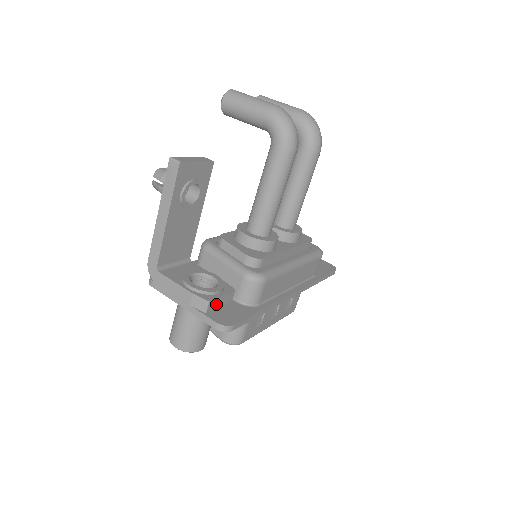
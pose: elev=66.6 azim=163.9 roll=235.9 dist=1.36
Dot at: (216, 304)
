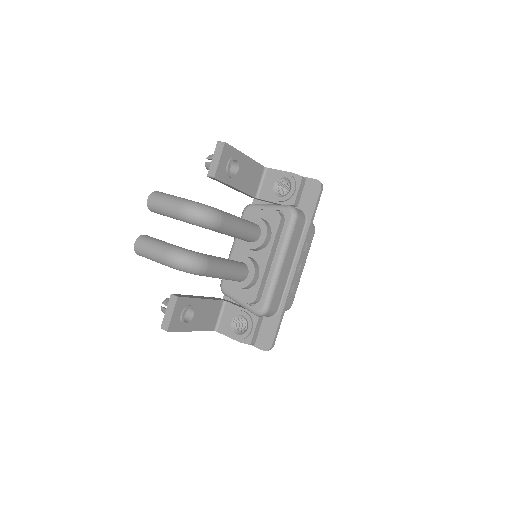
Dot at: (256, 335)
